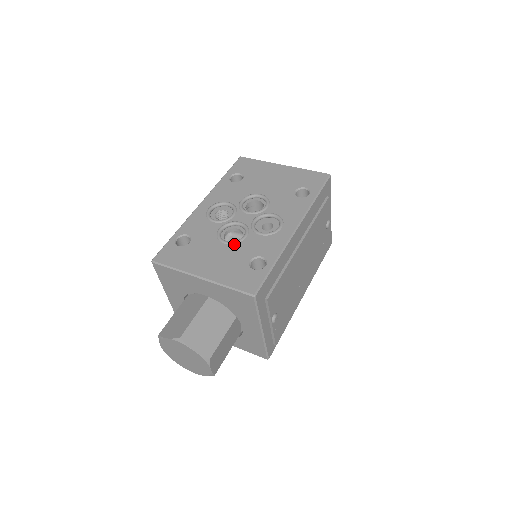
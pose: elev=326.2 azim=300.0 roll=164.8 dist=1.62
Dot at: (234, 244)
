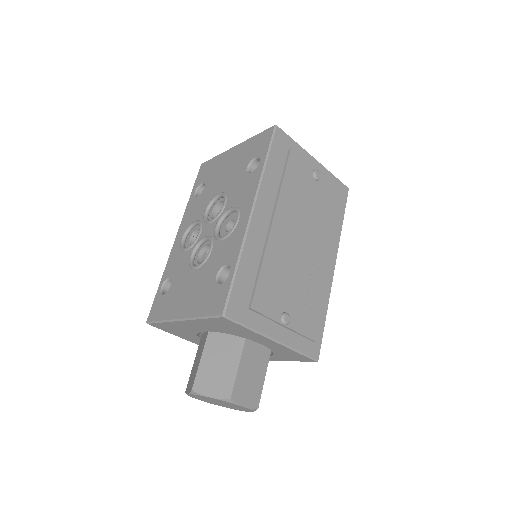
Dot at: (202, 265)
